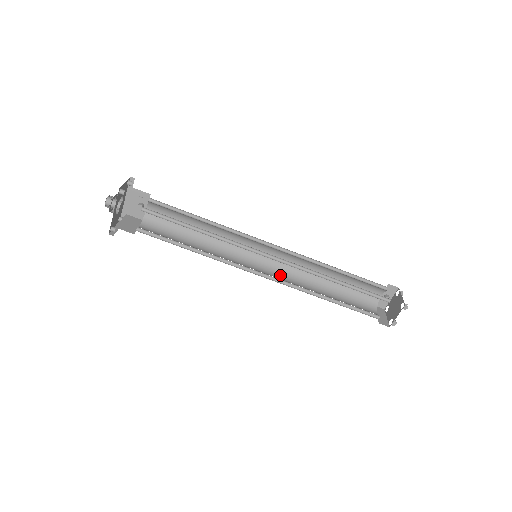
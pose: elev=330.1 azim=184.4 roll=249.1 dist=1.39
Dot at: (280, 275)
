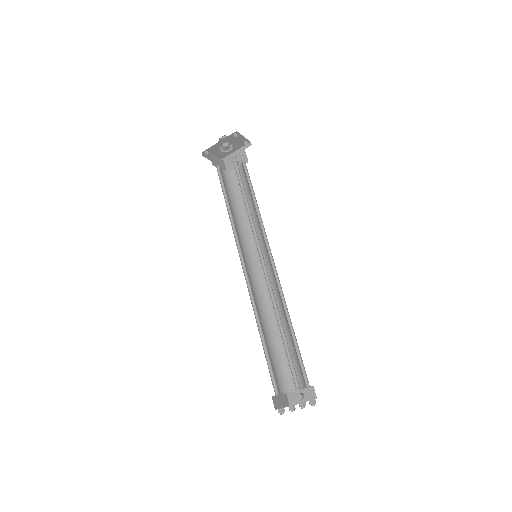
Dot at: (255, 288)
